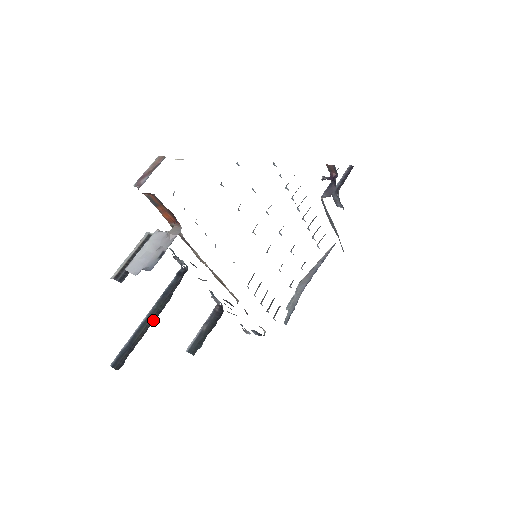
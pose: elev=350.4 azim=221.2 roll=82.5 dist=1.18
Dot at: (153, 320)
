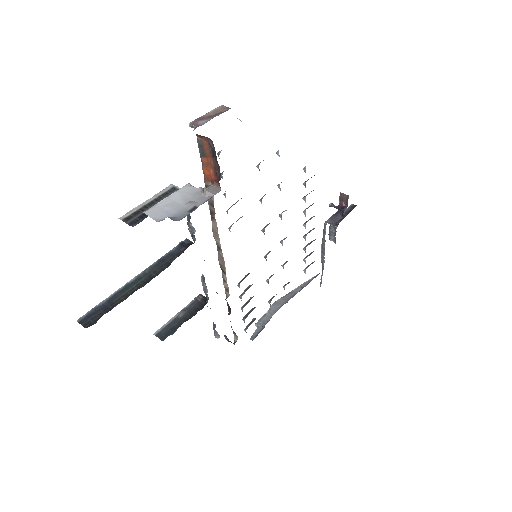
Dot at: (142, 284)
